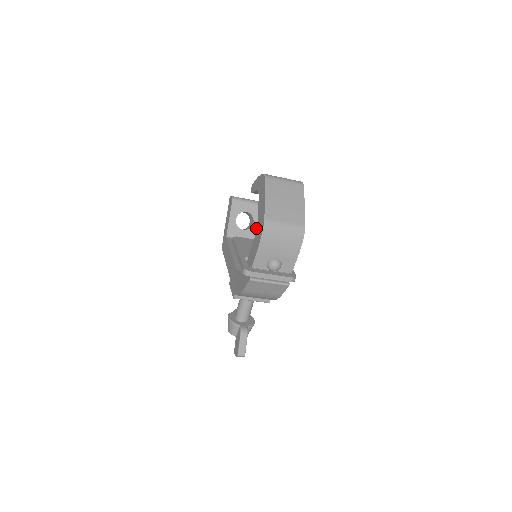
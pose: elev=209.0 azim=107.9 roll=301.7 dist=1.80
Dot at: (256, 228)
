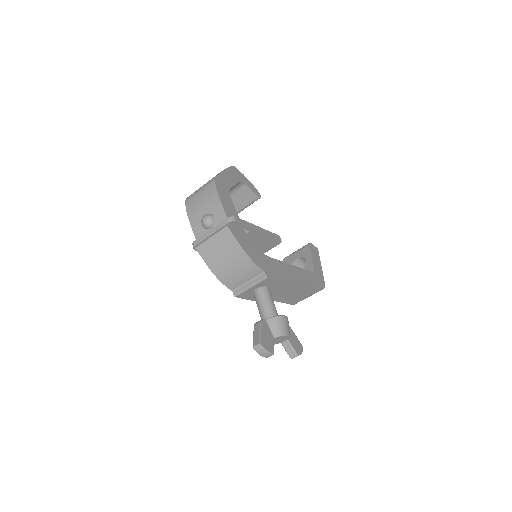
Dot at: (310, 263)
